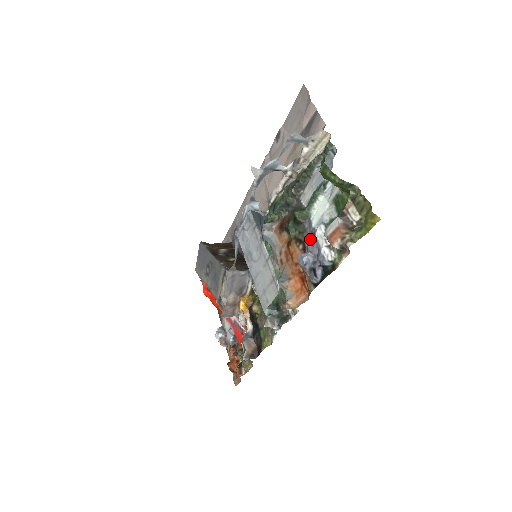
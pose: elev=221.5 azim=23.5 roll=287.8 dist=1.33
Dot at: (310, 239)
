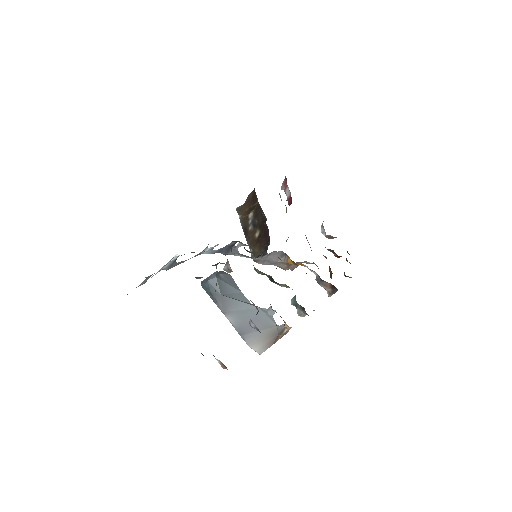
Dot at: occluded
